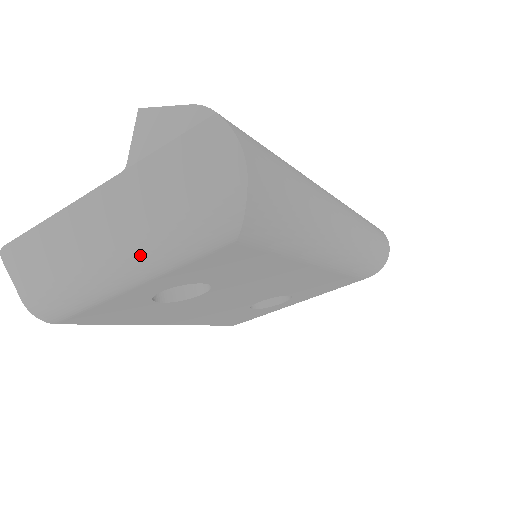
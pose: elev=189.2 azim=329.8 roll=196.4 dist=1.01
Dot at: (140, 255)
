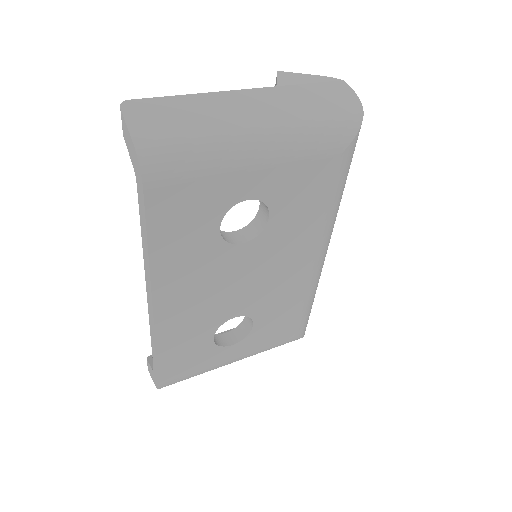
Dot at: (281, 135)
